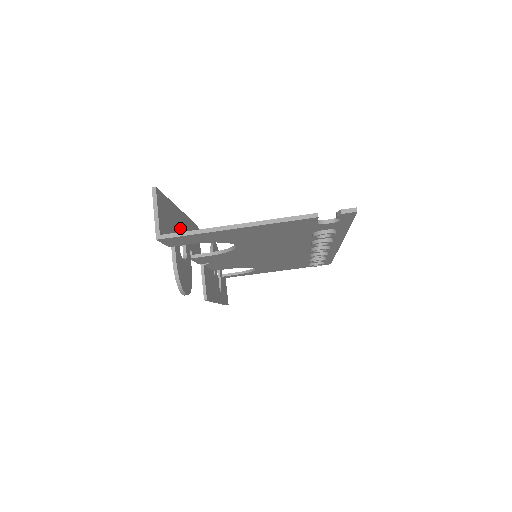
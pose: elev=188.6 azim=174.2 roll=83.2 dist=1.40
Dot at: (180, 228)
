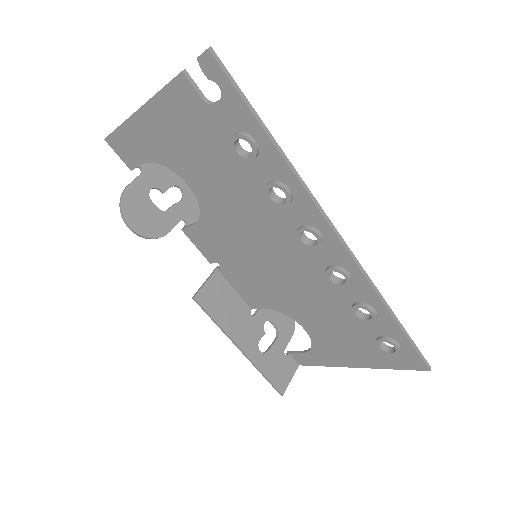
Dot at: (172, 183)
